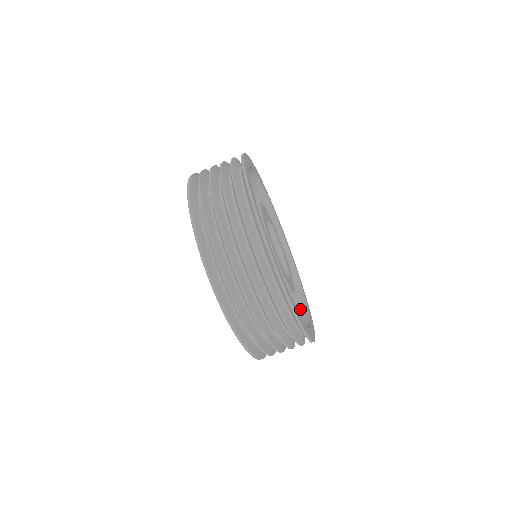
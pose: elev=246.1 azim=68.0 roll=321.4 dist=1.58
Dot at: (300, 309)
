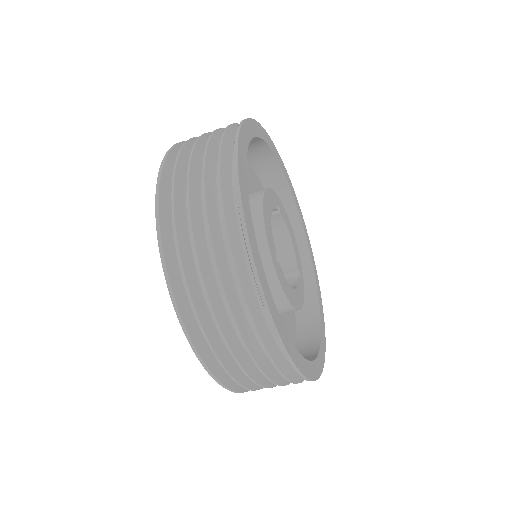
Dot at: (309, 294)
